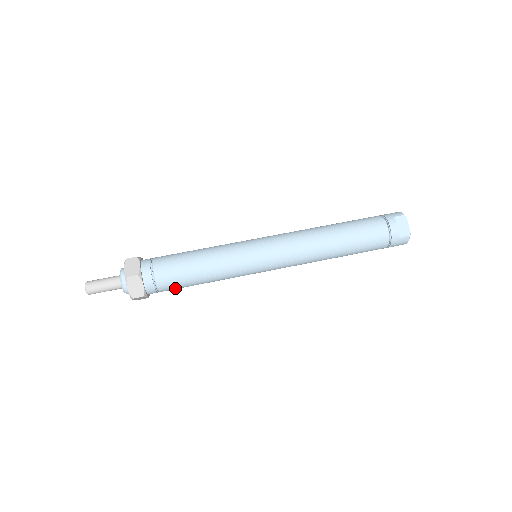
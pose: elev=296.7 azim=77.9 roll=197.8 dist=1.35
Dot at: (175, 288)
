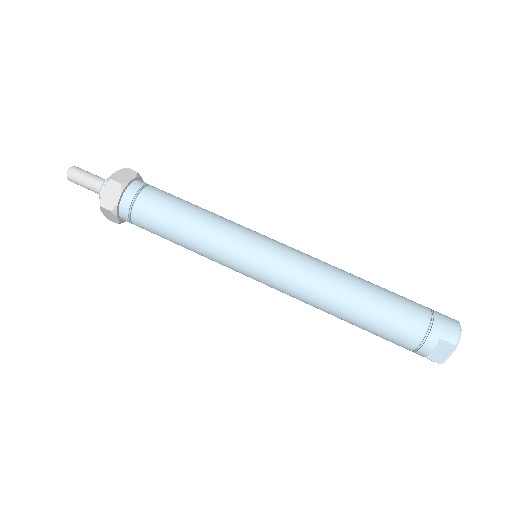
Dot at: occluded
